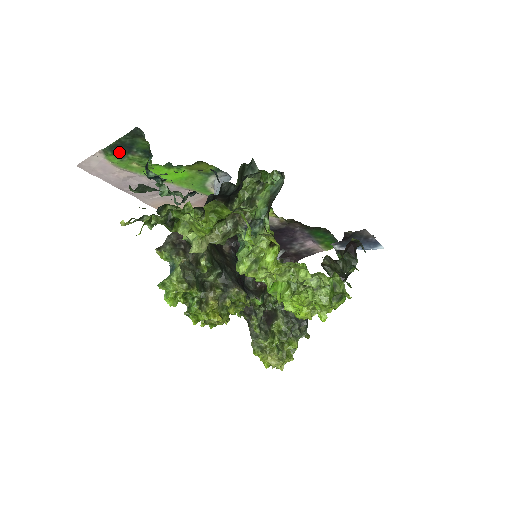
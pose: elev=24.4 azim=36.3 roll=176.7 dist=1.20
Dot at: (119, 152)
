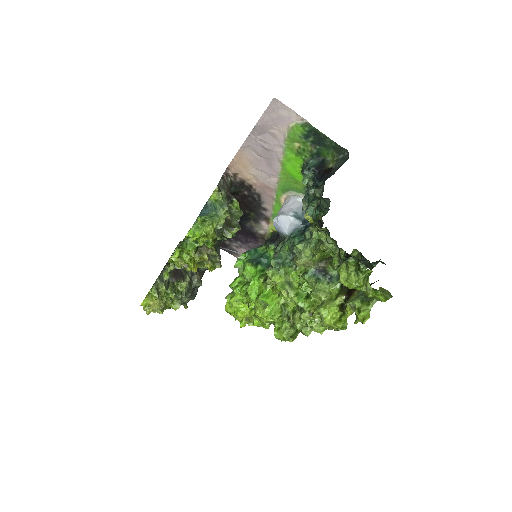
Dot at: (310, 135)
